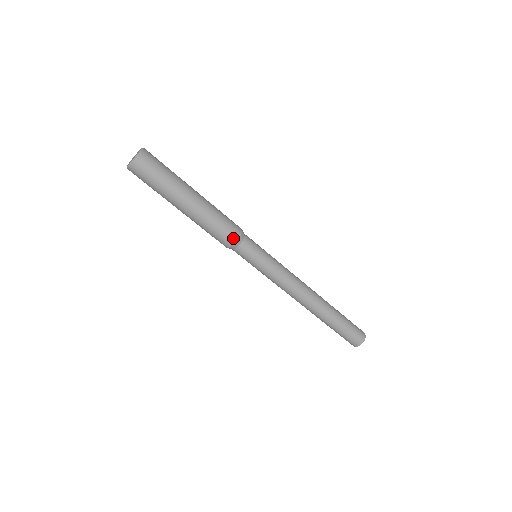
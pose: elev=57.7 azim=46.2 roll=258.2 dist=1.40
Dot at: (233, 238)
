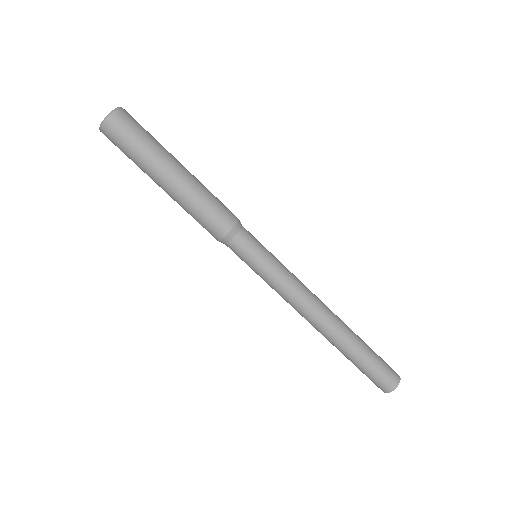
Dot at: (229, 223)
